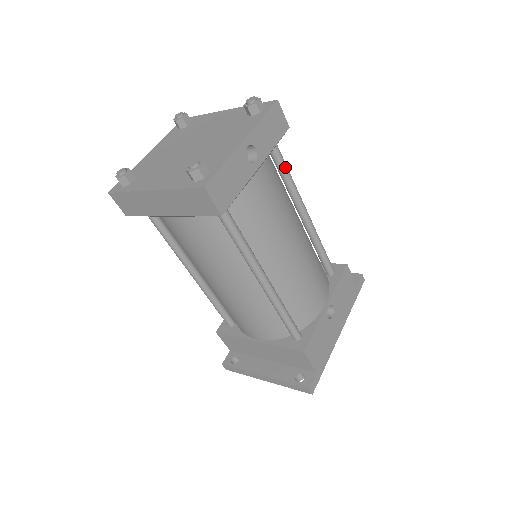
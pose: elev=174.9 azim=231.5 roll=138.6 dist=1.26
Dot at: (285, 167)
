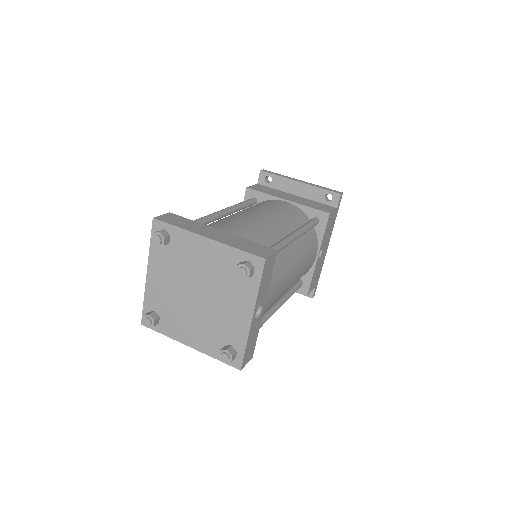
Dot at: occluded
